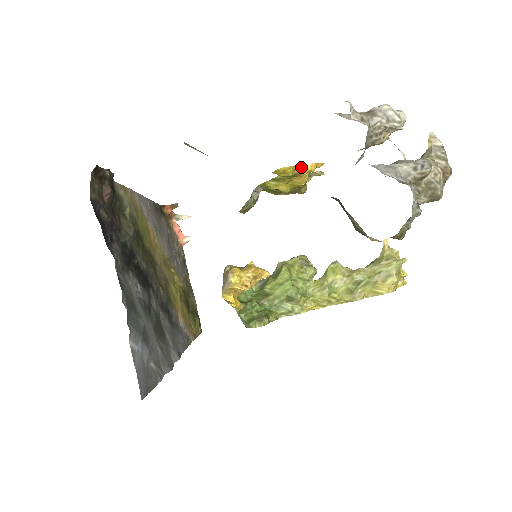
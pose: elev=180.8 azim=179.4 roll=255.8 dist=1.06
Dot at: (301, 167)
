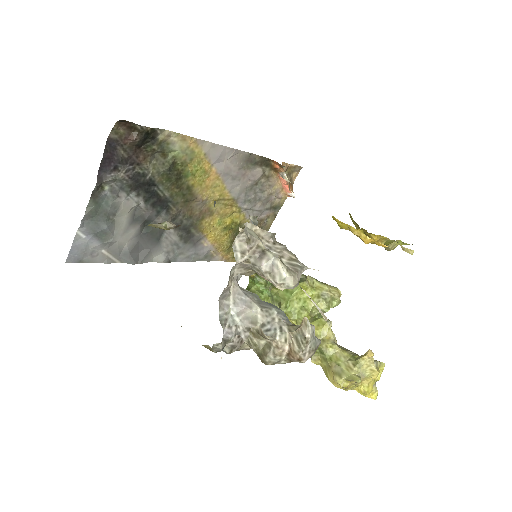
Dot at: (355, 230)
